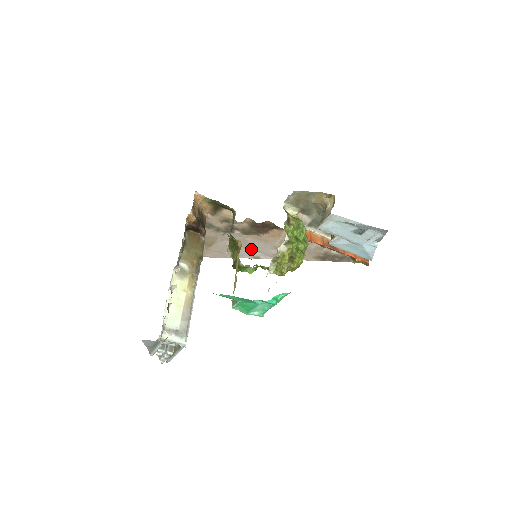
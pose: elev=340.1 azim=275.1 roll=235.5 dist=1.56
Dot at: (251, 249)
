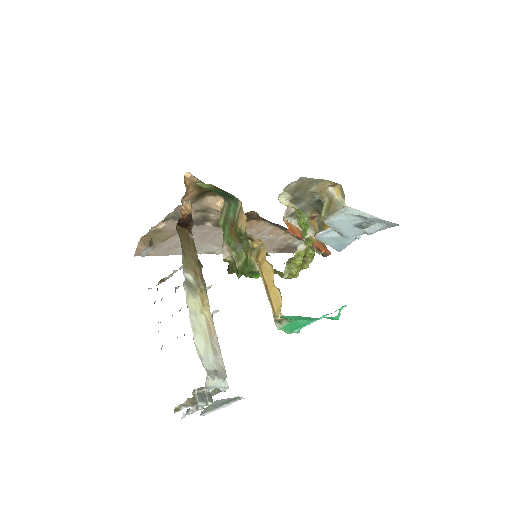
Dot at: (211, 243)
